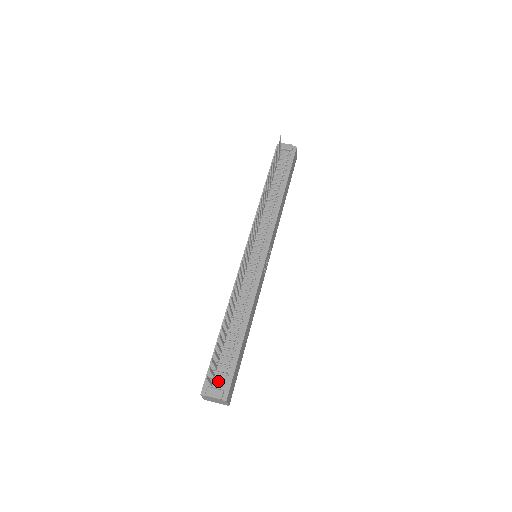
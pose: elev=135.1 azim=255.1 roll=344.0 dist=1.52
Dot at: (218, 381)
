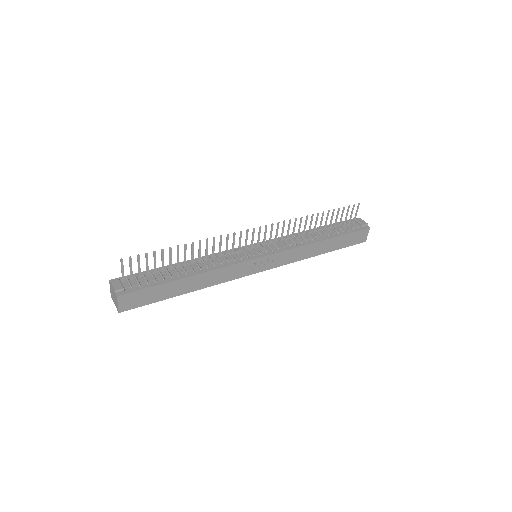
Dot at: (129, 282)
